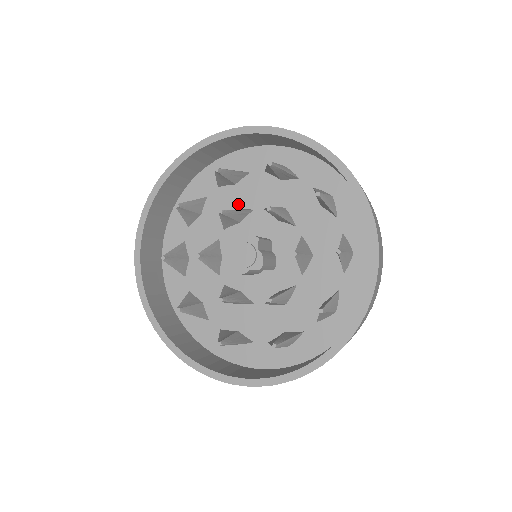
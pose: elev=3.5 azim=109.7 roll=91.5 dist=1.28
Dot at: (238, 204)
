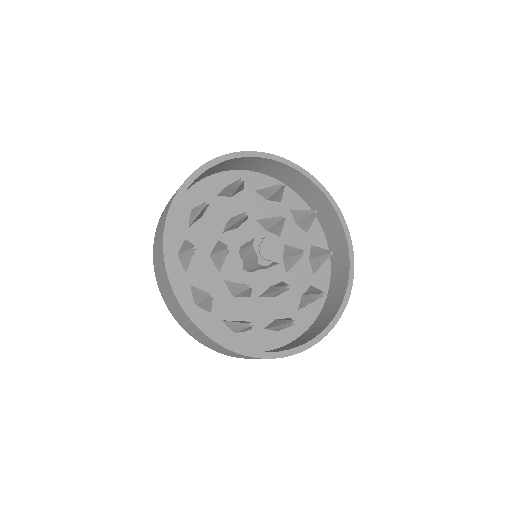
Dot at: (234, 213)
